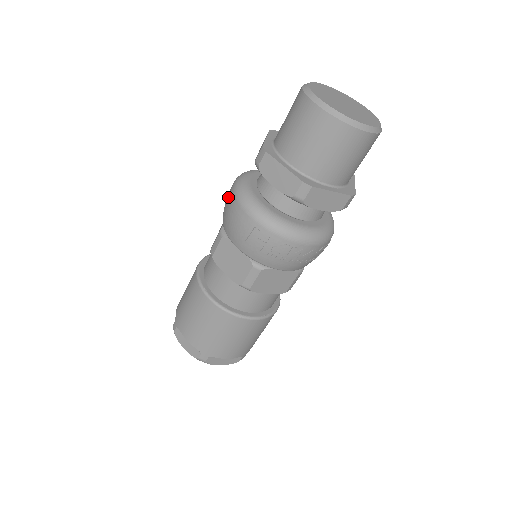
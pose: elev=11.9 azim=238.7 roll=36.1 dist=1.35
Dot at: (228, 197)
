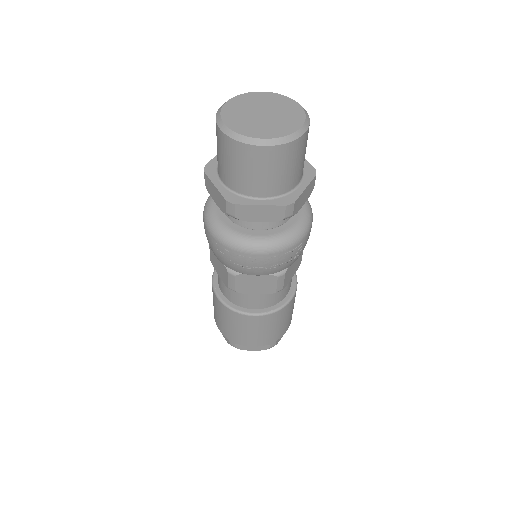
Dot at: occluded
